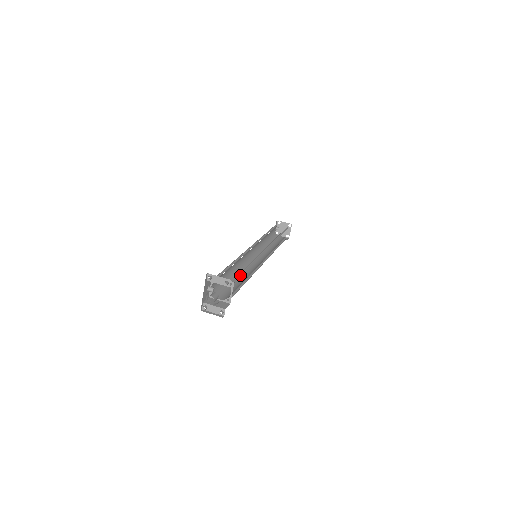
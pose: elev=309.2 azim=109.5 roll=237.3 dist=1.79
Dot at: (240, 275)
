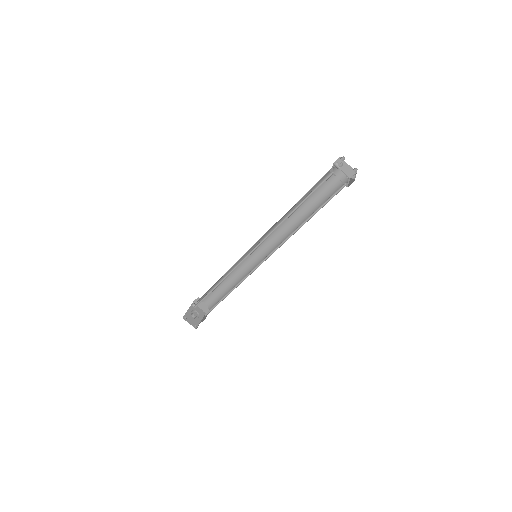
Dot at: (217, 303)
